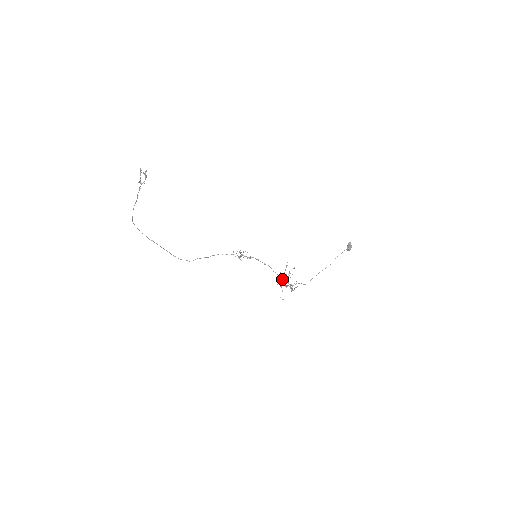
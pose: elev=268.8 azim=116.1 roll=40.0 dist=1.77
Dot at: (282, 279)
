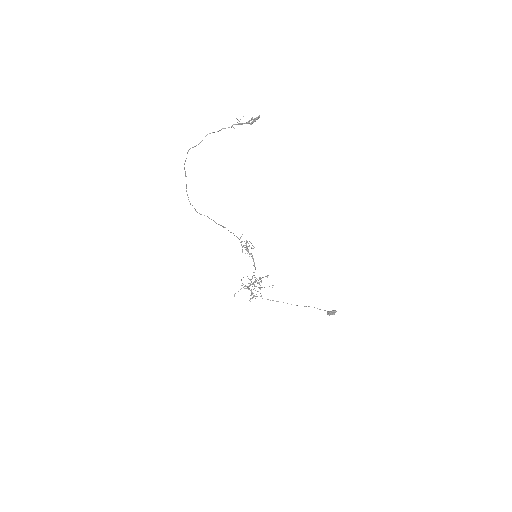
Dot at: (252, 283)
